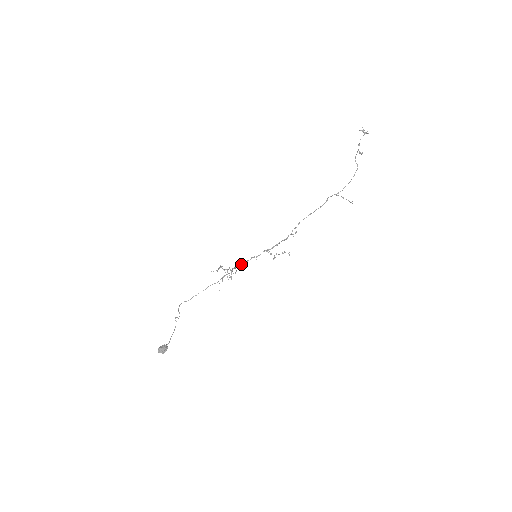
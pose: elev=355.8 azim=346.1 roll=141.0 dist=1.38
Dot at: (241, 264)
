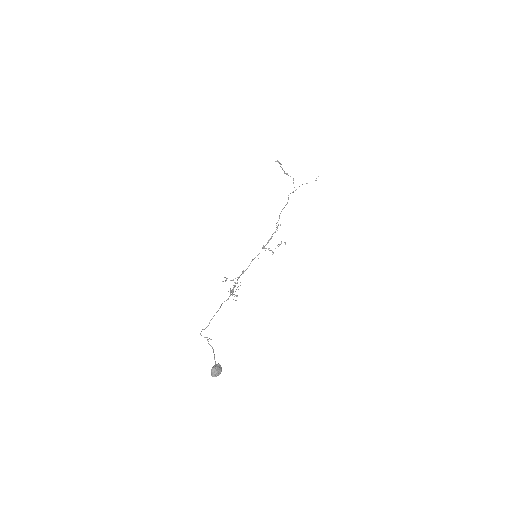
Dot at: (244, 271)
